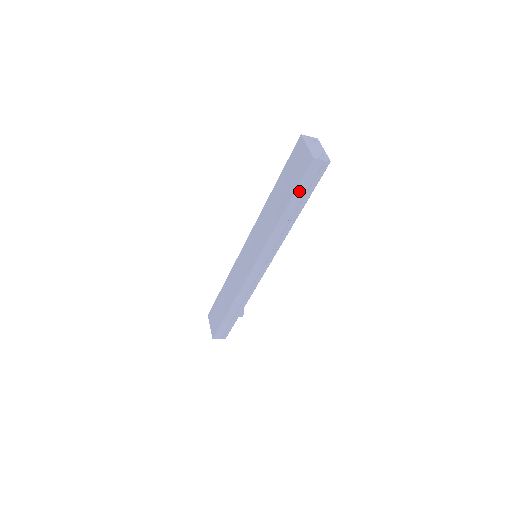
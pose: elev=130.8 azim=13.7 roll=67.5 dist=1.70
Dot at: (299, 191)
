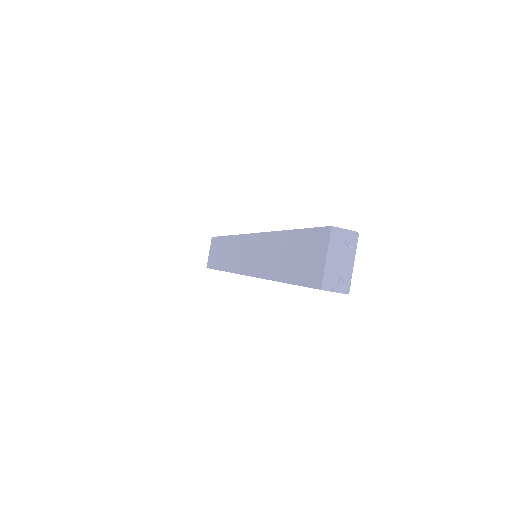
Dot at: occluded
